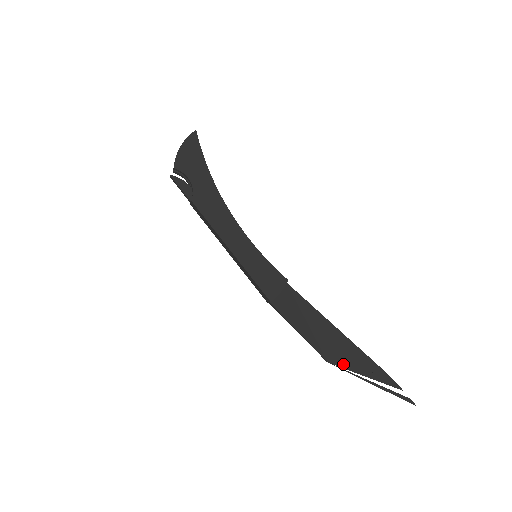
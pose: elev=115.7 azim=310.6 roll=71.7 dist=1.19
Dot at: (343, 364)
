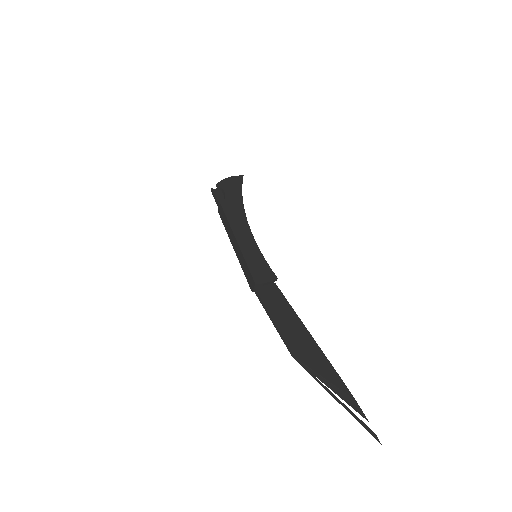
Dot at: (308, 365)
